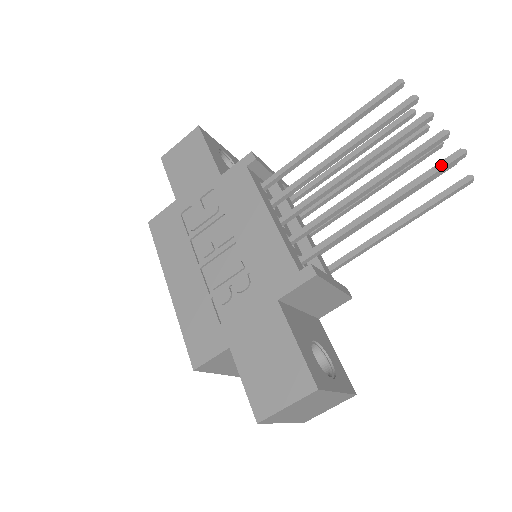
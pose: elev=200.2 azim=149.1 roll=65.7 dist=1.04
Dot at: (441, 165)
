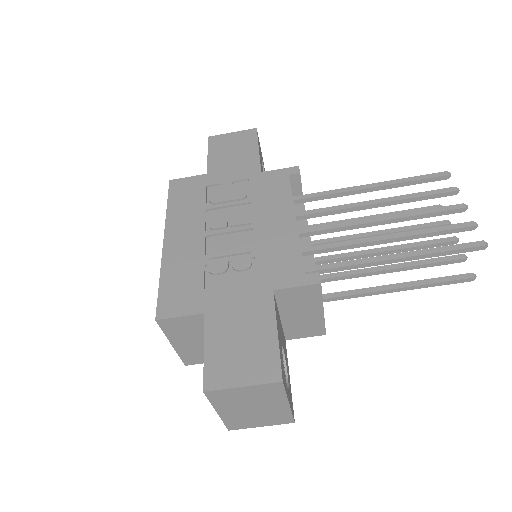
Dot at: (463, 246)
